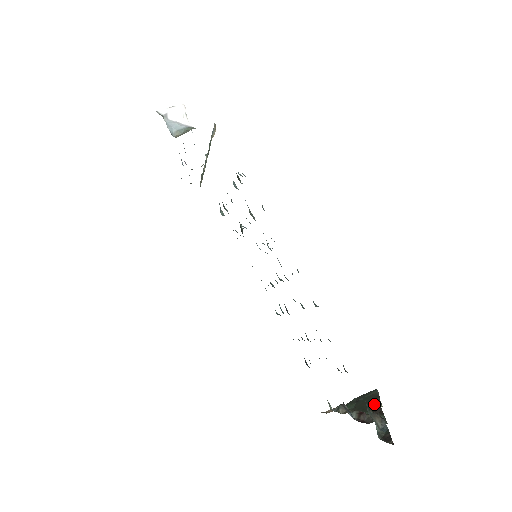
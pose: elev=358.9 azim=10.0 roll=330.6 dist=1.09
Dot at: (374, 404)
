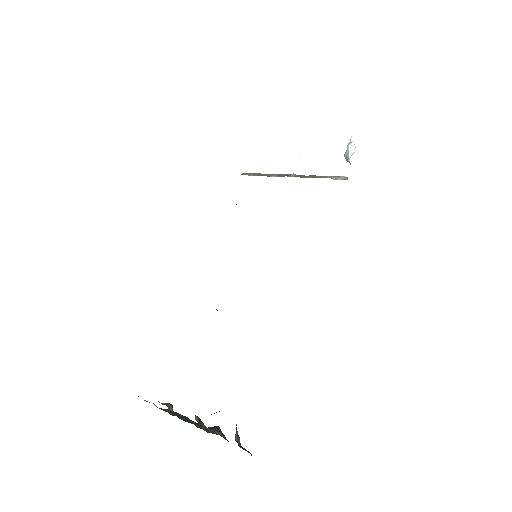
Dot at: (199, 424)
